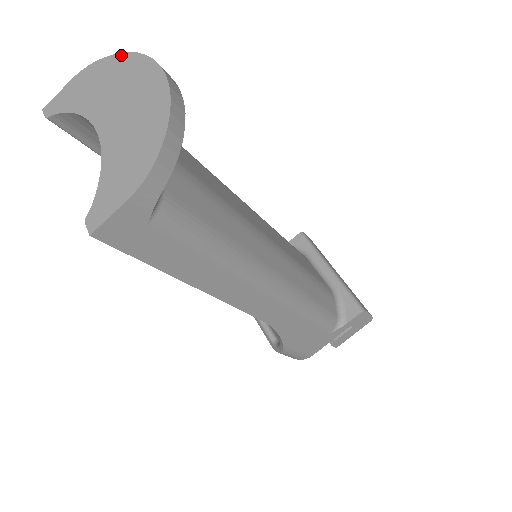
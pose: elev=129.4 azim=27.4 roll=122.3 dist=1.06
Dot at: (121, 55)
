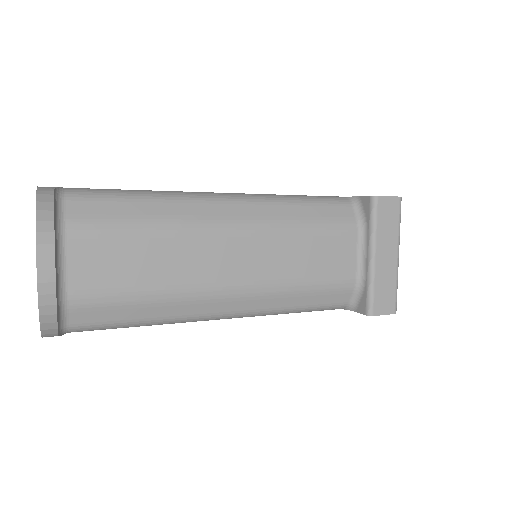
Dot at: (36, 216)
